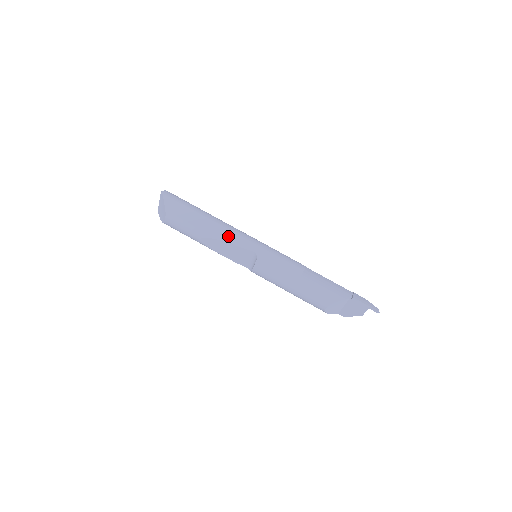
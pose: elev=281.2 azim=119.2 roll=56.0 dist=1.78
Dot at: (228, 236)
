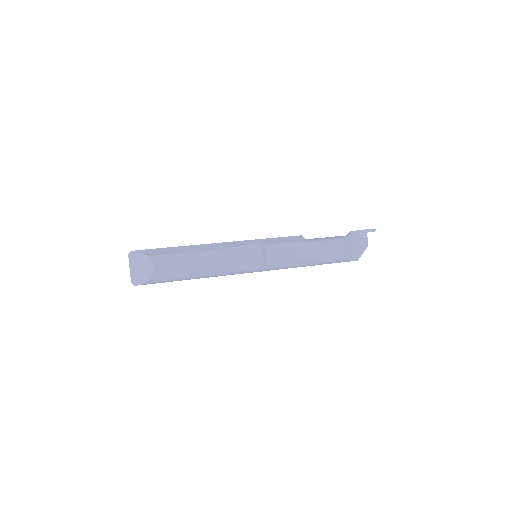
Dot at: (223, 245)
